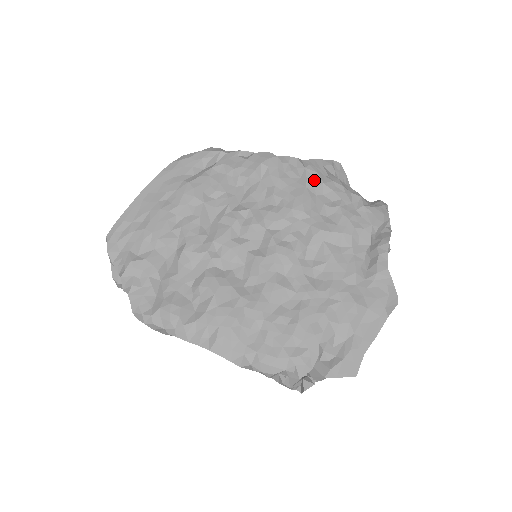
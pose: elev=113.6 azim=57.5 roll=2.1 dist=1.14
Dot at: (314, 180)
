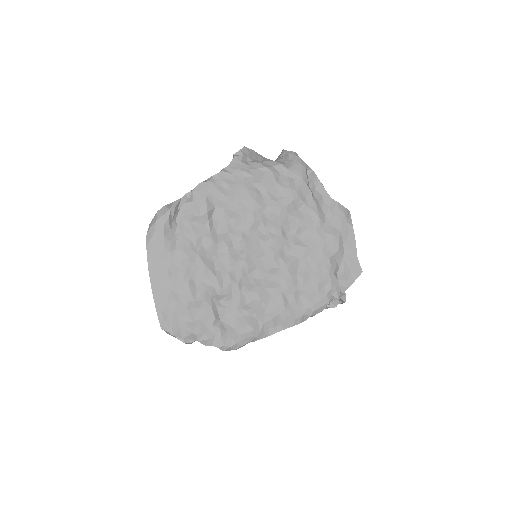
Dot at: (246, 178)
